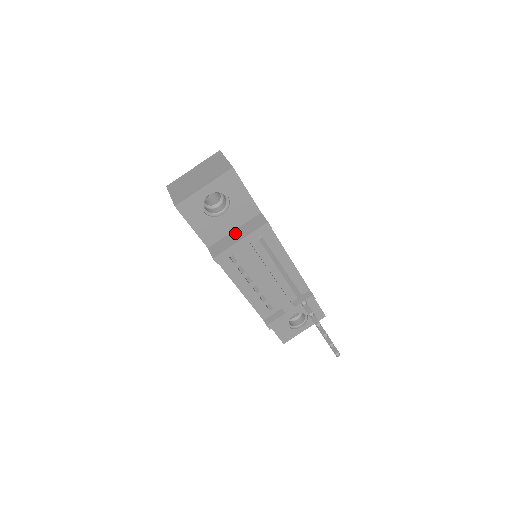
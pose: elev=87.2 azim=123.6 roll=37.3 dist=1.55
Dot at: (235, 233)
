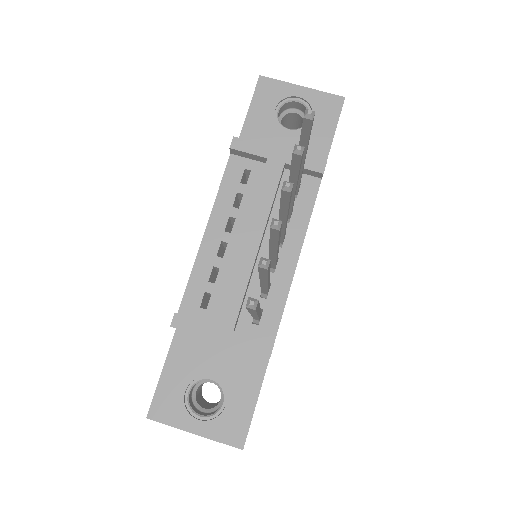
Dot at: occluded
